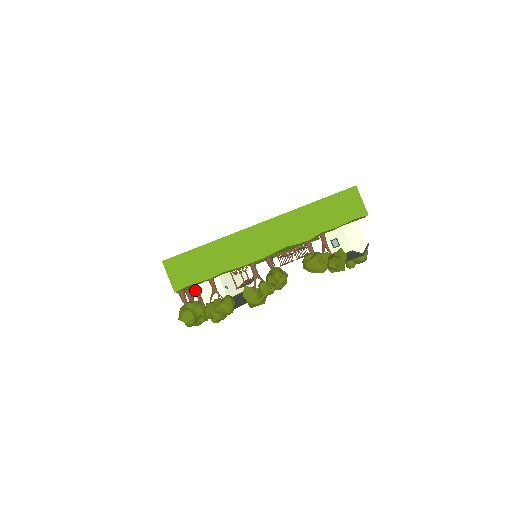
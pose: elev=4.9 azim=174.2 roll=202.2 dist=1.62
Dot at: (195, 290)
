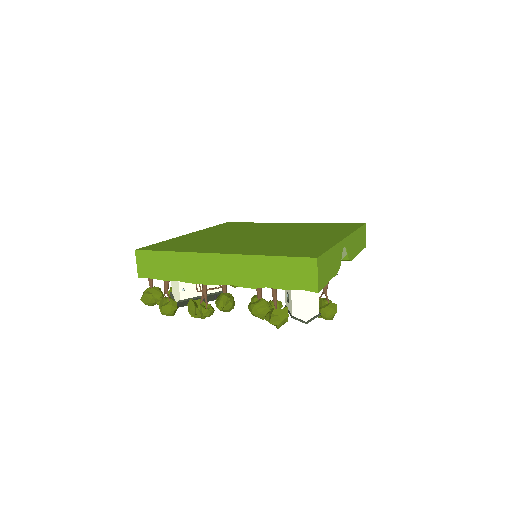
Dot at: occluded
